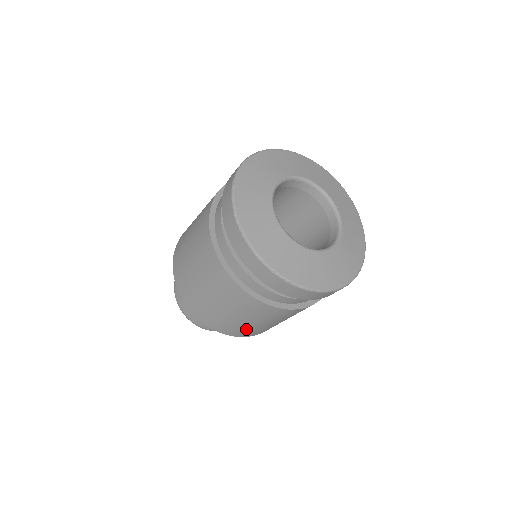
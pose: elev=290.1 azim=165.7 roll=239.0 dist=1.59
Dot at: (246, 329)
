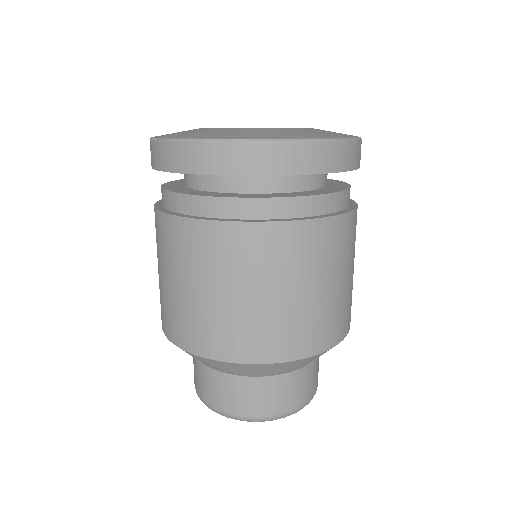
Dot at: (268, 325)
